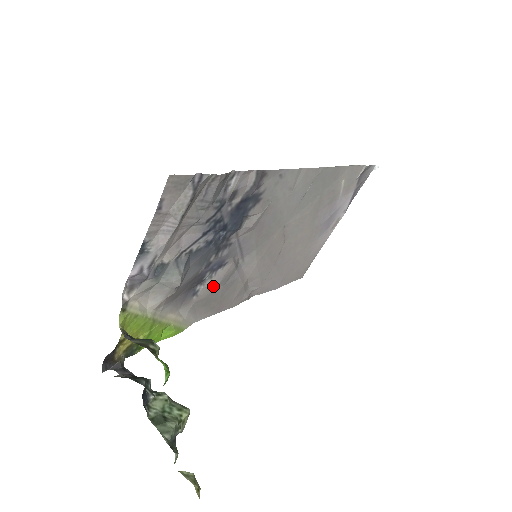
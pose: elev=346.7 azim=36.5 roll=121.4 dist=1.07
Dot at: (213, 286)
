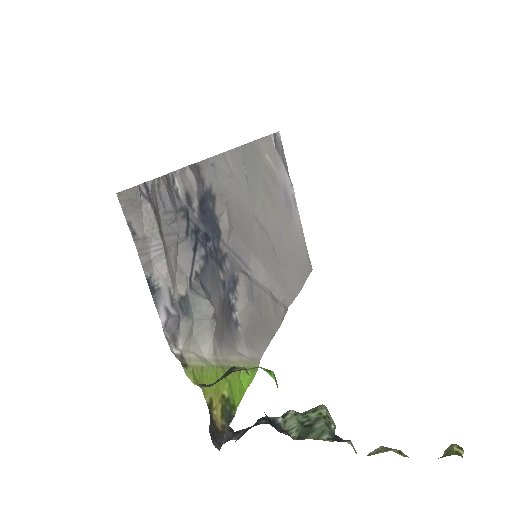
Dot at: (245, 308)
